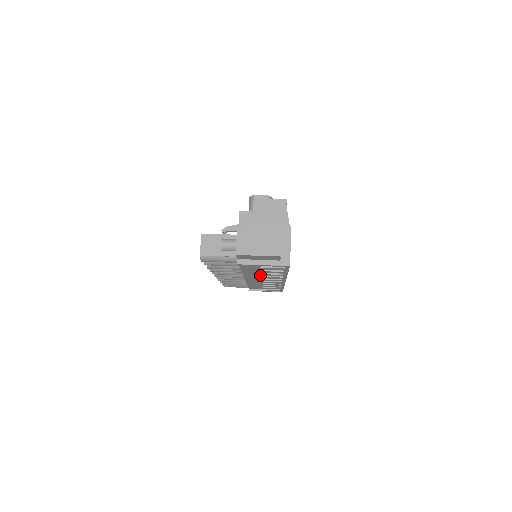
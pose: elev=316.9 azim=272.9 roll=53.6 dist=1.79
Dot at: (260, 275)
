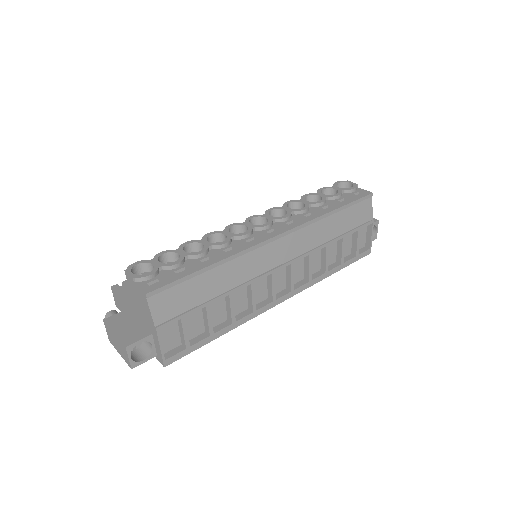
Dot at: occluded
